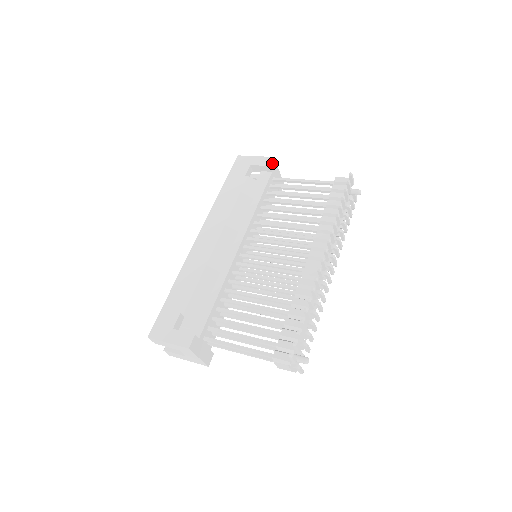
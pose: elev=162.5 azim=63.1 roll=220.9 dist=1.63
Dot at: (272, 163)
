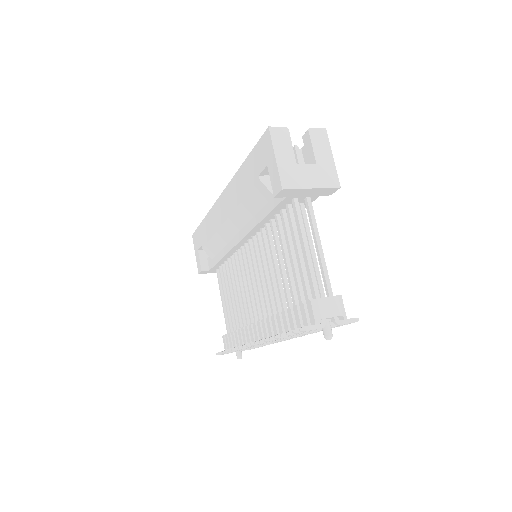
Dot at: (280, 193)
